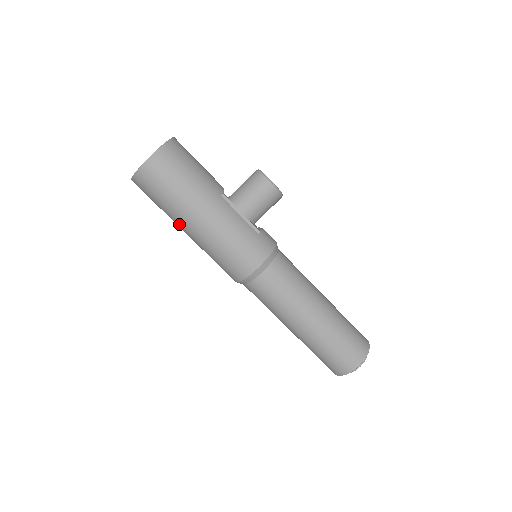
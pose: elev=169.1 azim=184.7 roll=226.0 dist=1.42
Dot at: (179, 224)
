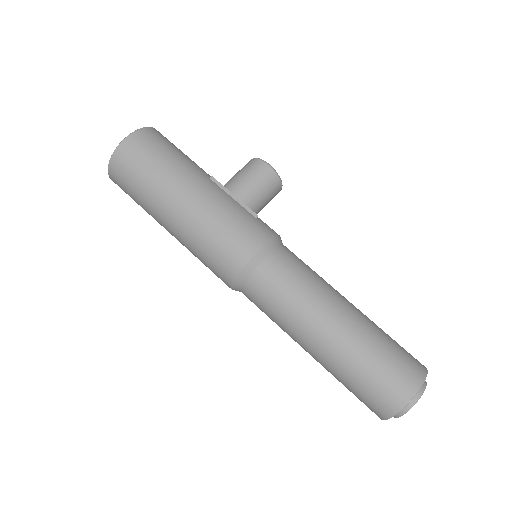
Dot at: (160, 213)
